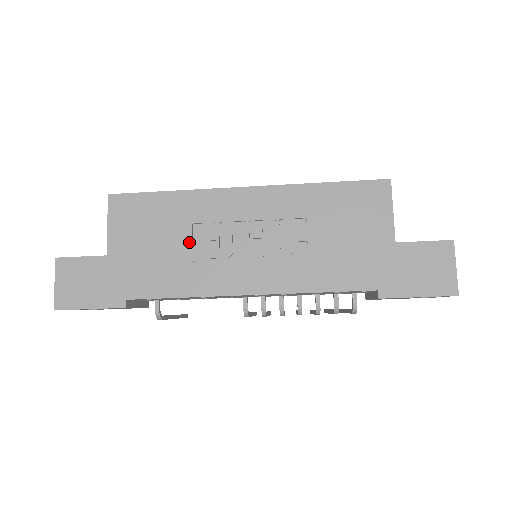
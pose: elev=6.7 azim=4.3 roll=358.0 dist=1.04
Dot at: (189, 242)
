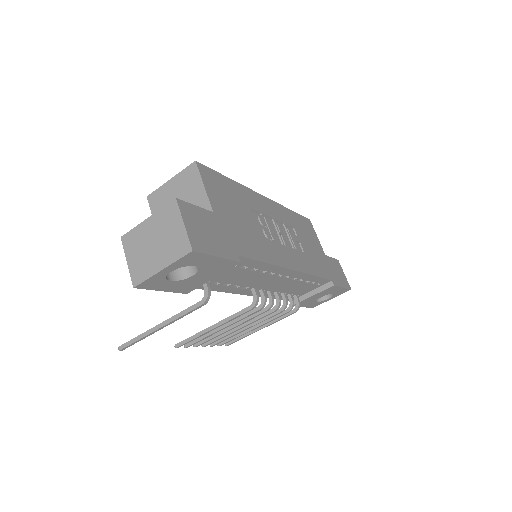
Dot at: (254, 222)
